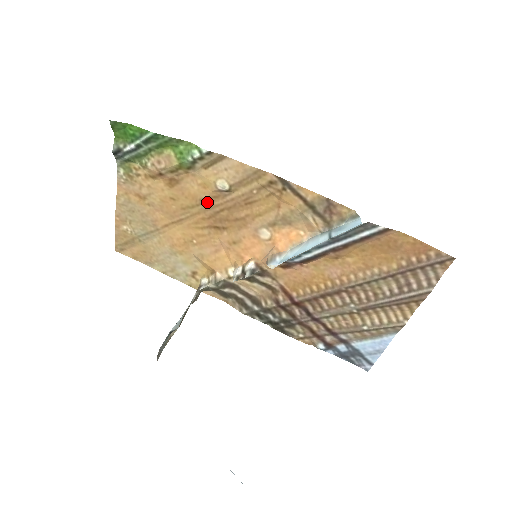
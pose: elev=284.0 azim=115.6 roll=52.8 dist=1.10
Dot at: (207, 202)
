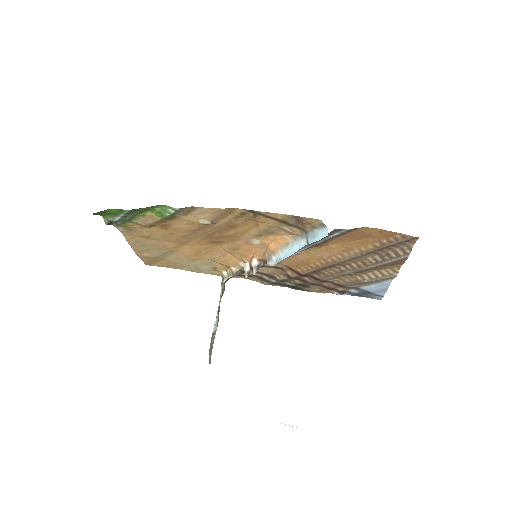
Dot at: (199, 231)
